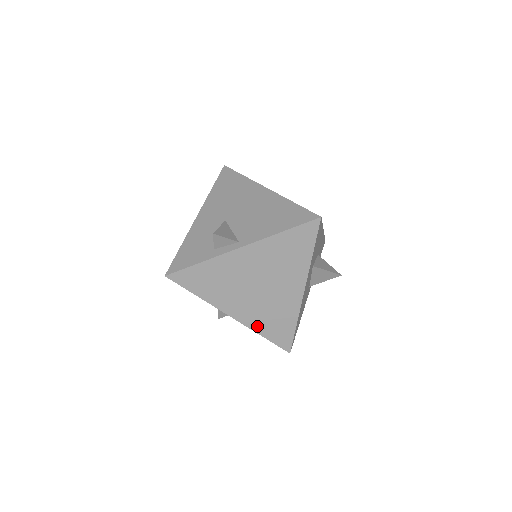
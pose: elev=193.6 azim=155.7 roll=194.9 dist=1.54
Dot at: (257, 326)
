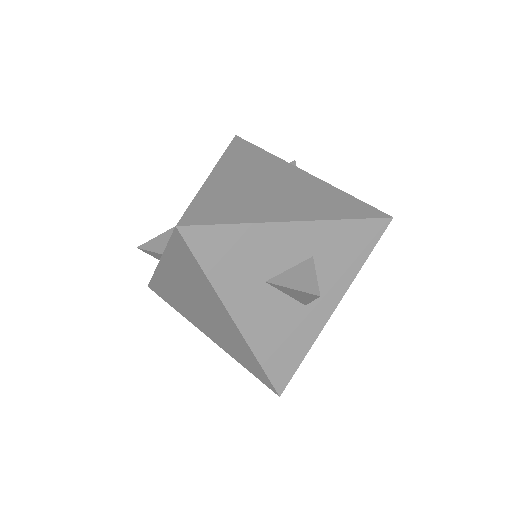
Dot at: (231, 353)
